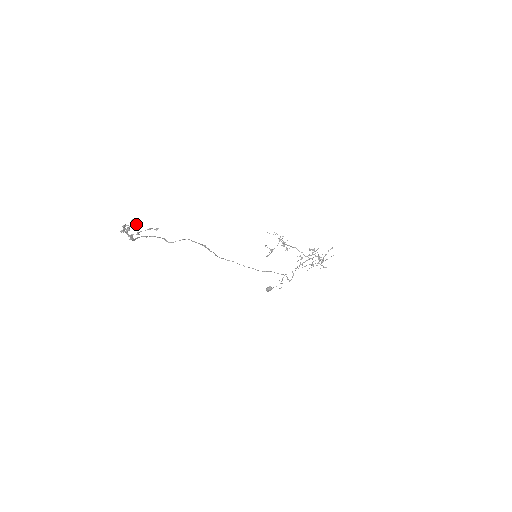
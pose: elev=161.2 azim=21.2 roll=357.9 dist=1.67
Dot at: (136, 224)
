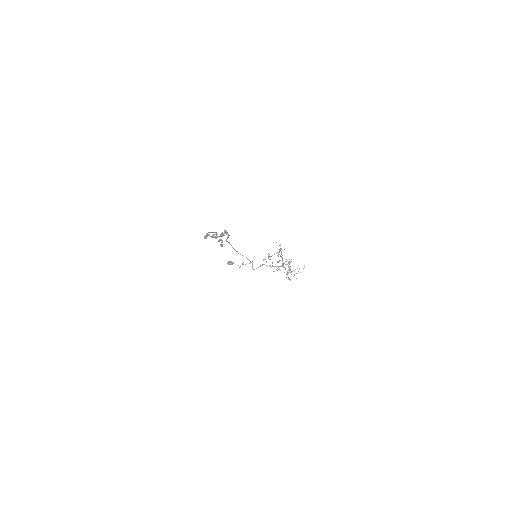
Dot at: occluded
